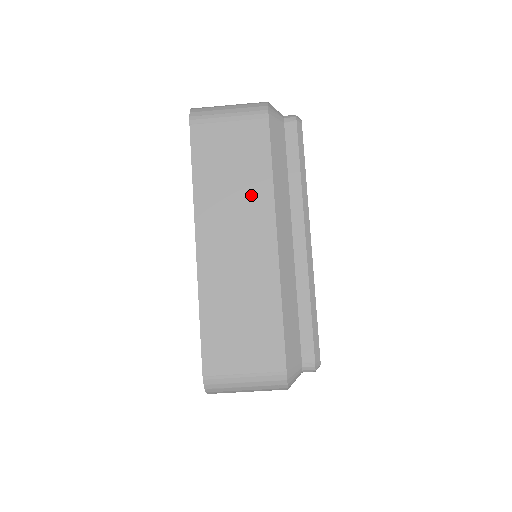
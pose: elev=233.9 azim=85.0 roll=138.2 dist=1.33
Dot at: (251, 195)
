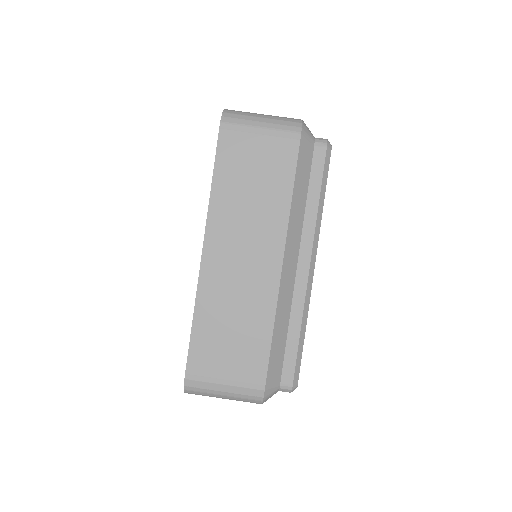
Dot at: occluded
